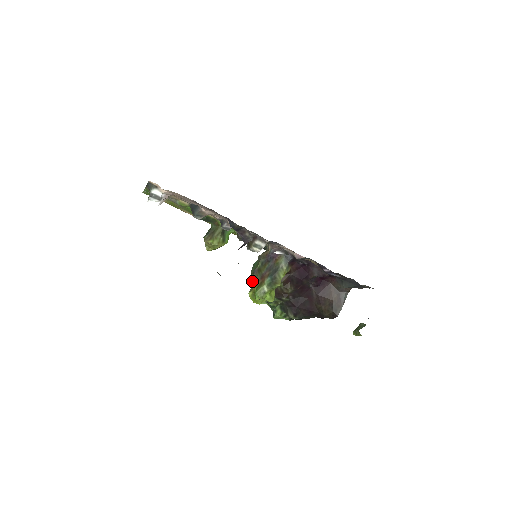
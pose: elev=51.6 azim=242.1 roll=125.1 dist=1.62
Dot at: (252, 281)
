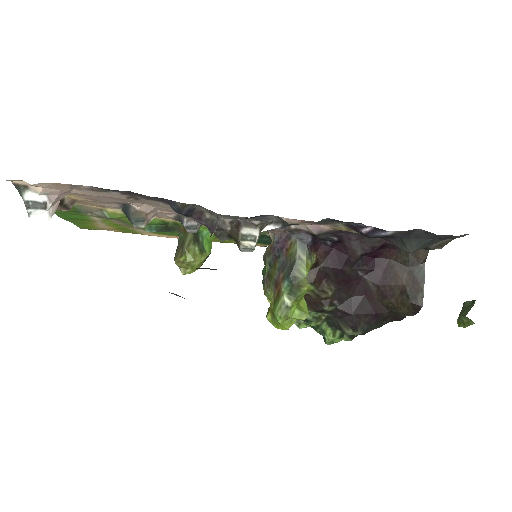
Dot at: occluded
